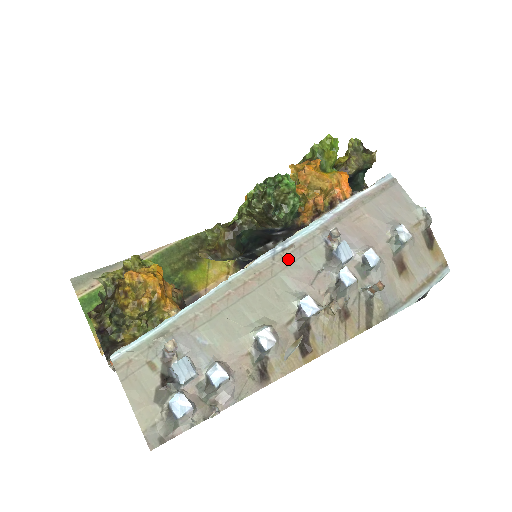
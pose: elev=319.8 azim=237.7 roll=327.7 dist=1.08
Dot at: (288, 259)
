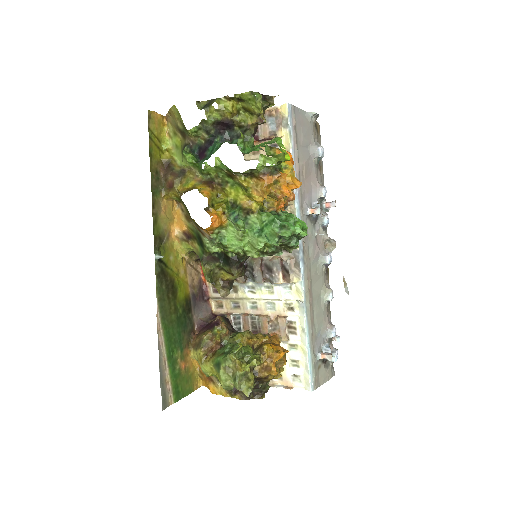
Dot at: (307, 253)
